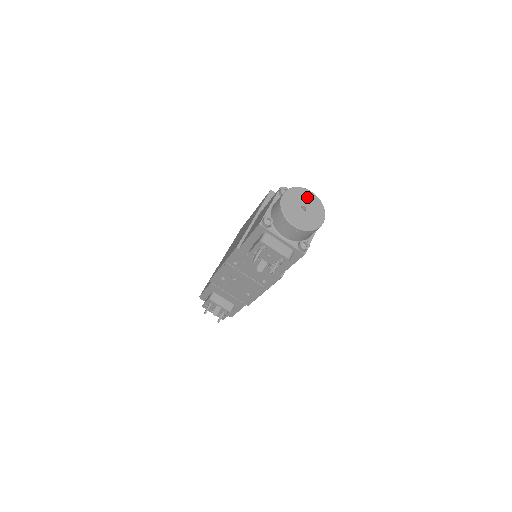
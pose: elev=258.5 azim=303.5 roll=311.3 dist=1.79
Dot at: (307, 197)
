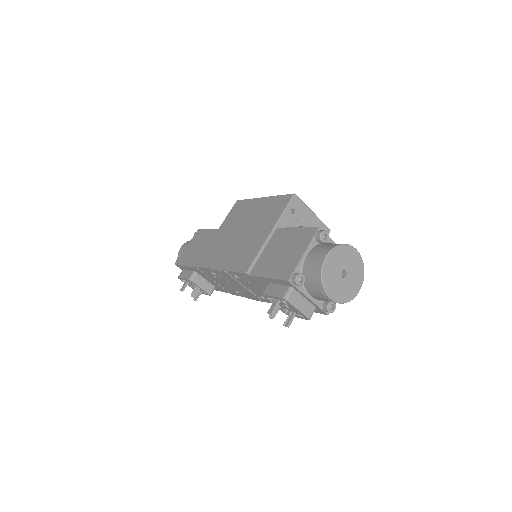
Dot at: (350, 258)
